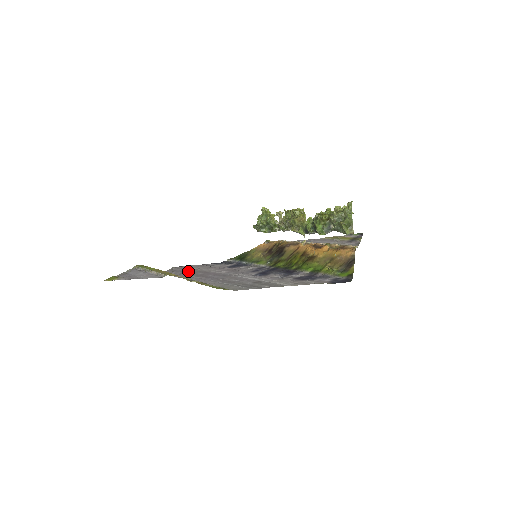
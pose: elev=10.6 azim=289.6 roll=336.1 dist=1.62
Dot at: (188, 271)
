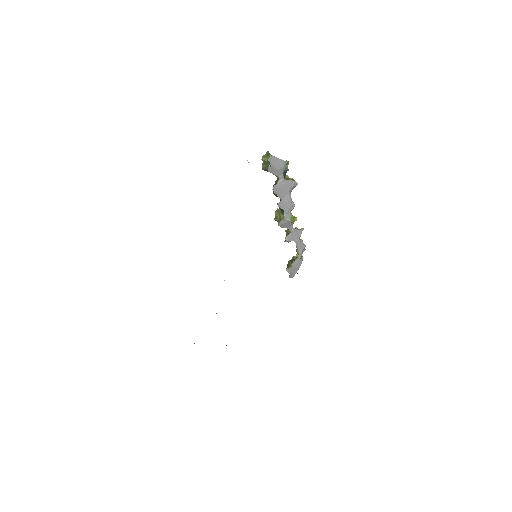
Dot at: occluded
